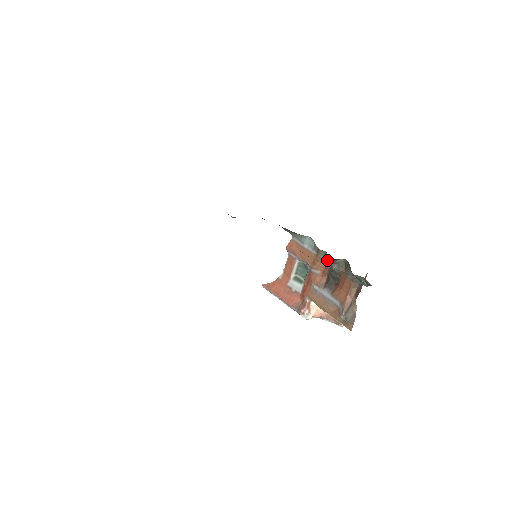
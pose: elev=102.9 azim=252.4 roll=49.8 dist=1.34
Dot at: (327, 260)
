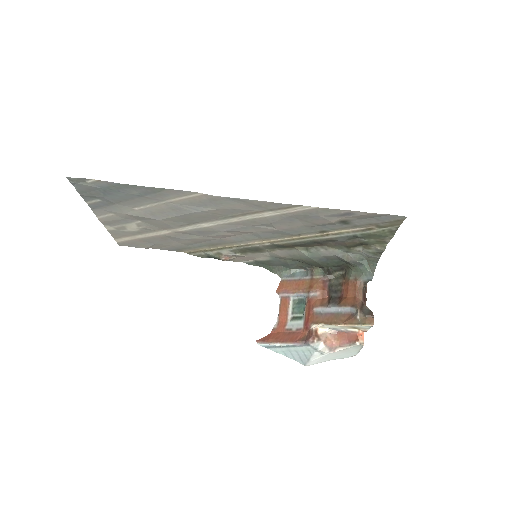
Dot at: (324, 277)
